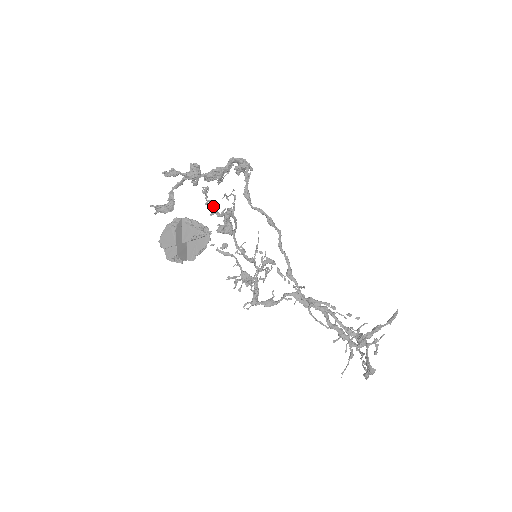
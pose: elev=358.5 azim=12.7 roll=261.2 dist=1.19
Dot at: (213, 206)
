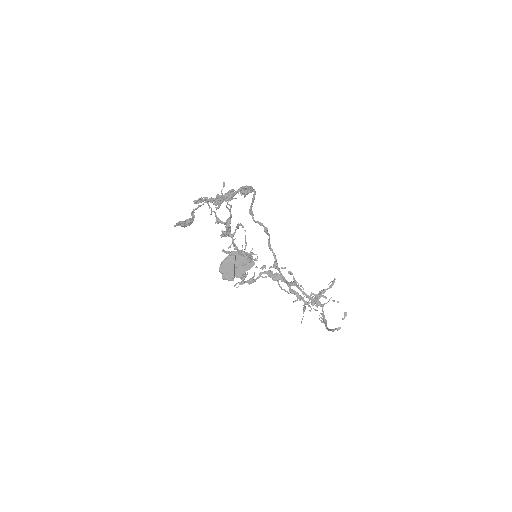
Dot at: (216, 215)
